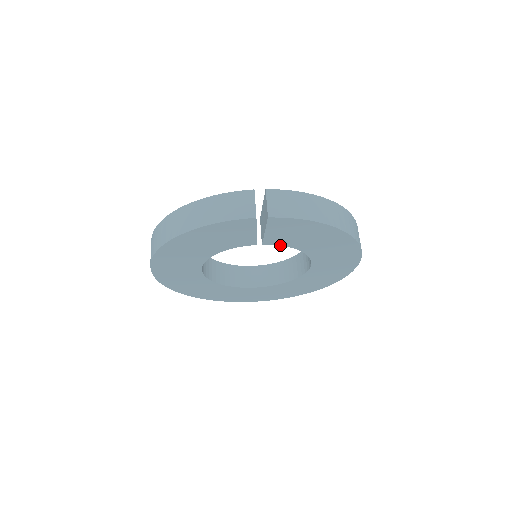
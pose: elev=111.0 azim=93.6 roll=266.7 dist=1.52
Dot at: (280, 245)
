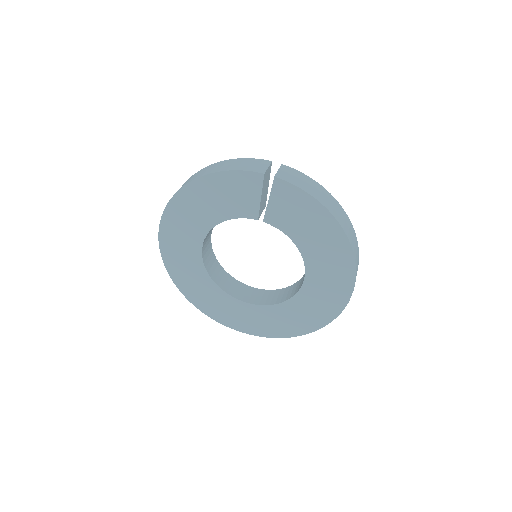
Dot at: (279, 229)
